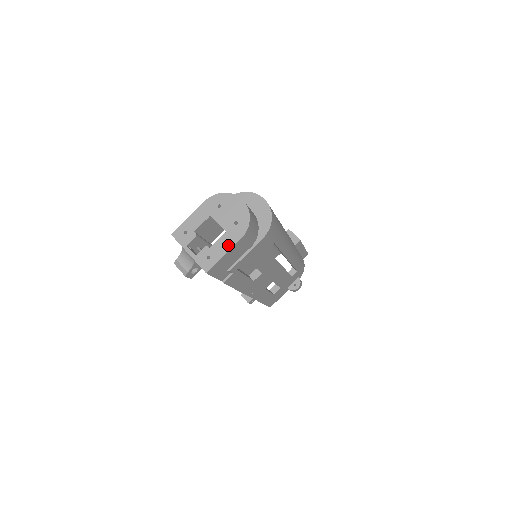
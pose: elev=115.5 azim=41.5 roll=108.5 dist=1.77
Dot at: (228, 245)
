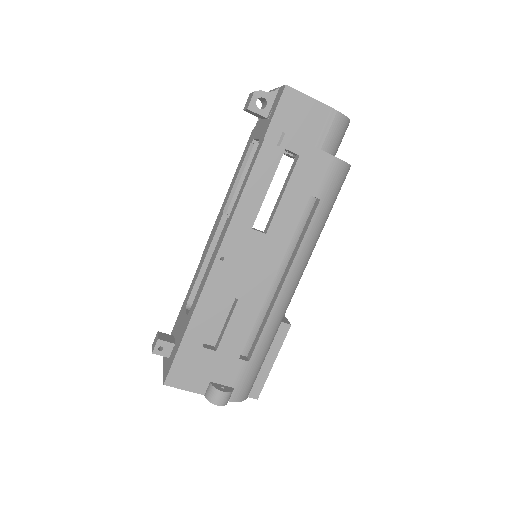
Dot at: (319, 102)
